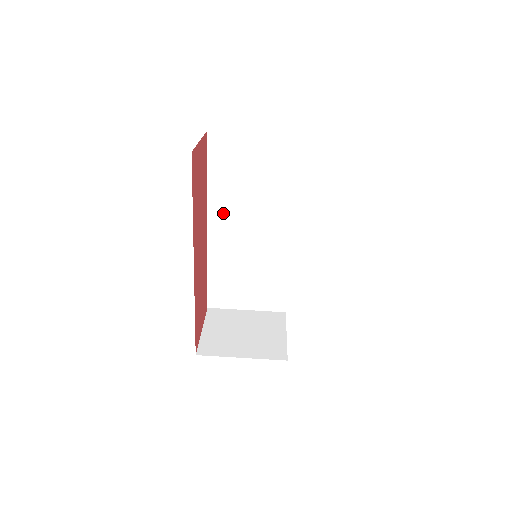
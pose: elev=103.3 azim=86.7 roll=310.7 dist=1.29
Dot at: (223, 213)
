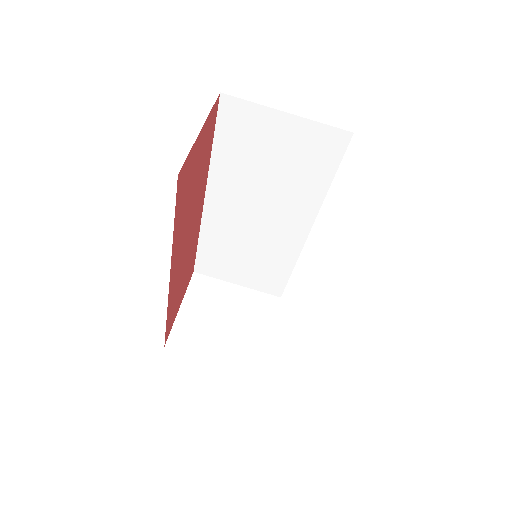
Dot at: (227, 191)
